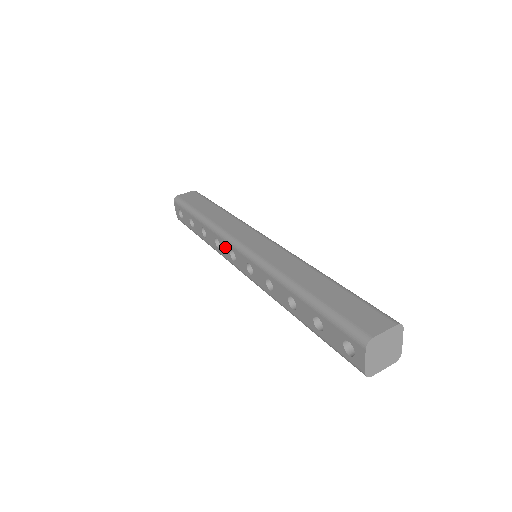
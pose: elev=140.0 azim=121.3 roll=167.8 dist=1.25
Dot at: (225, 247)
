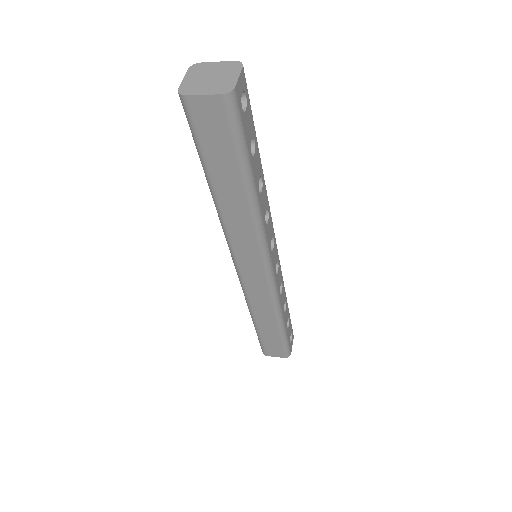
Dot at: occluded
